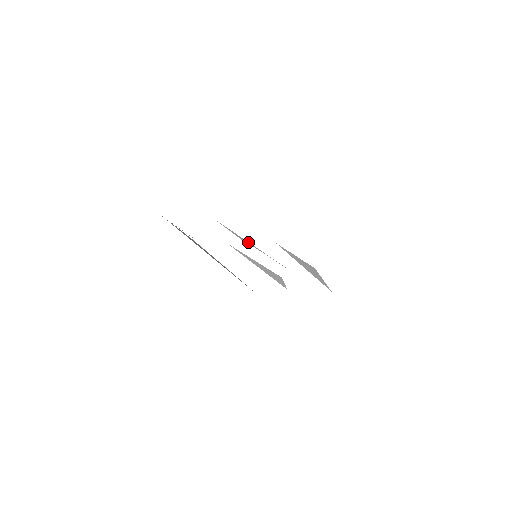
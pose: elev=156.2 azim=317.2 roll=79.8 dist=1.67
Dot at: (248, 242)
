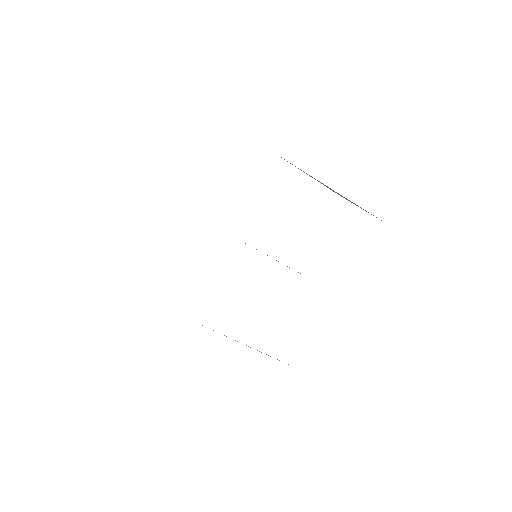
Dot at: occluded
